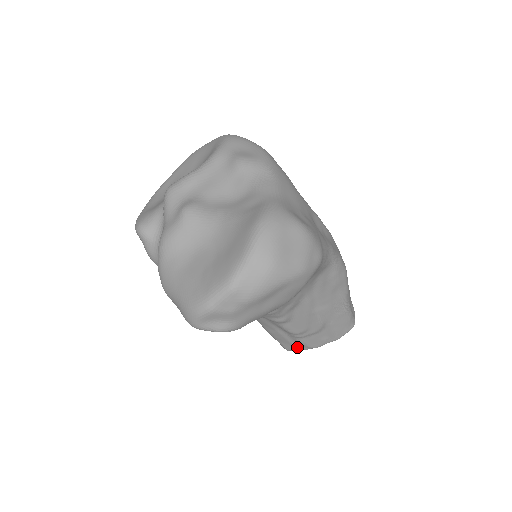
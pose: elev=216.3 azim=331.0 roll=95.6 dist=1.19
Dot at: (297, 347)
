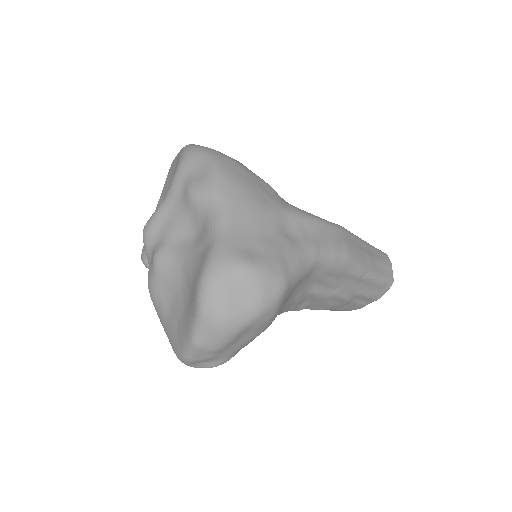
Dot at: (341, 310)
